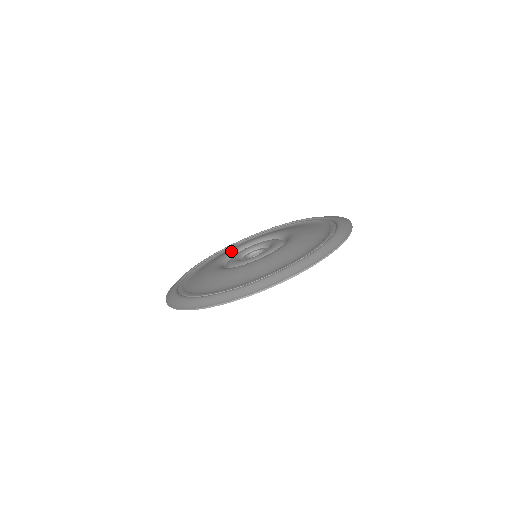
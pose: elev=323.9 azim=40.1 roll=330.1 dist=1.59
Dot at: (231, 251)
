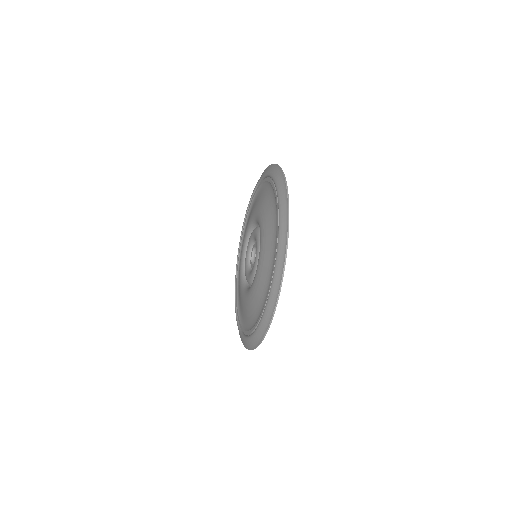
Dot at: (241, 285)
